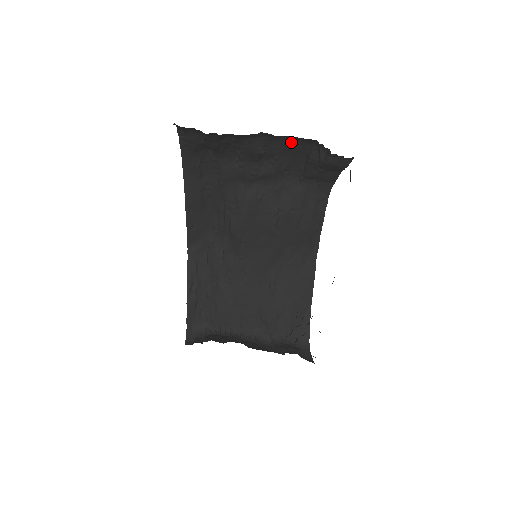
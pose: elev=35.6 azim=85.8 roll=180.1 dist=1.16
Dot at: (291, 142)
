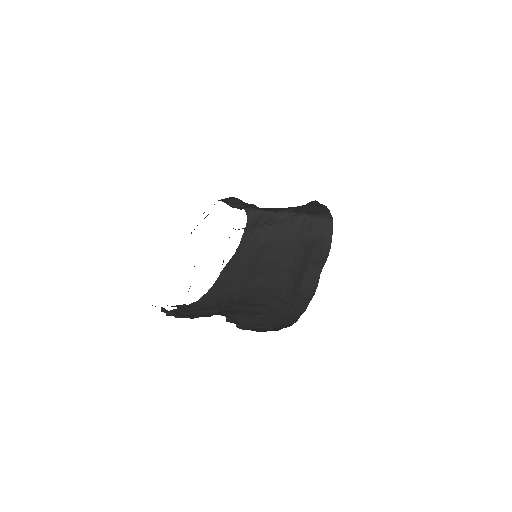
Dot at: occluded
